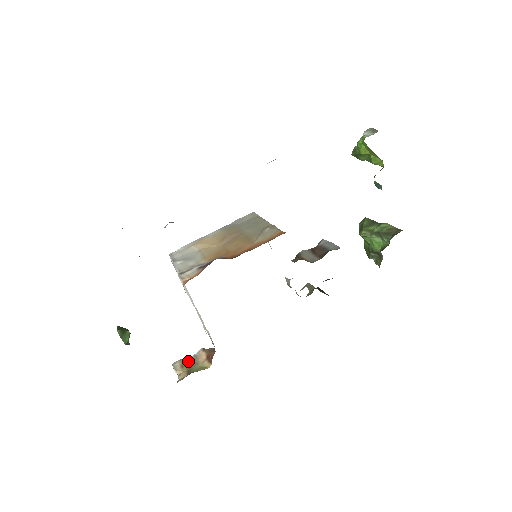
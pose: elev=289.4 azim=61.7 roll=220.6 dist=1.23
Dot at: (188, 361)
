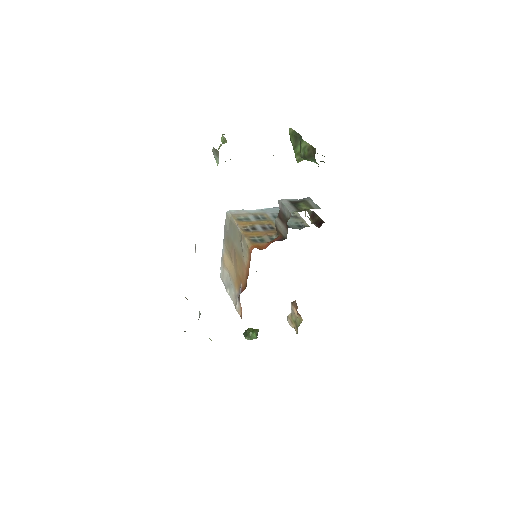
Dot at: (291, 316)
